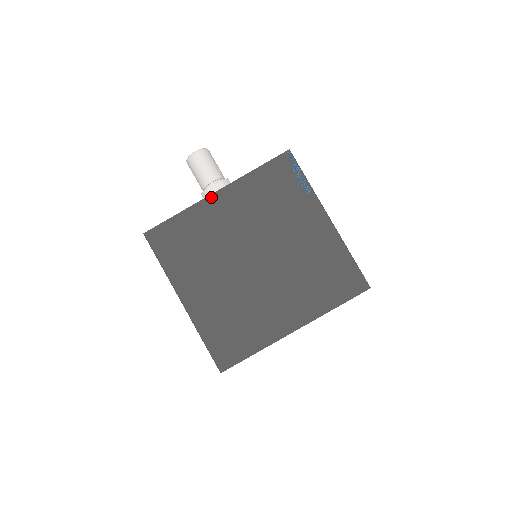
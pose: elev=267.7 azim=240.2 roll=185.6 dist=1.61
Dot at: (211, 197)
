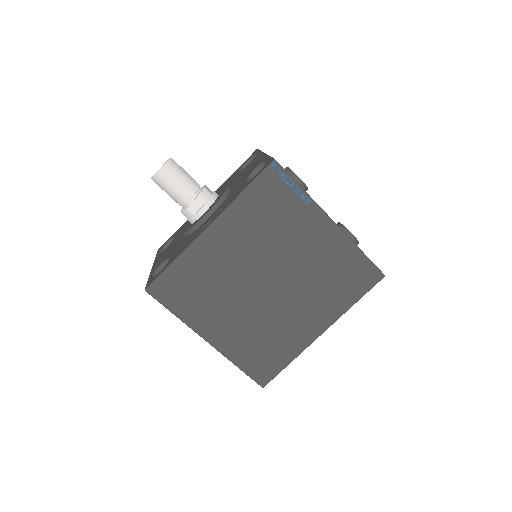
Dot at: (204, 234)
